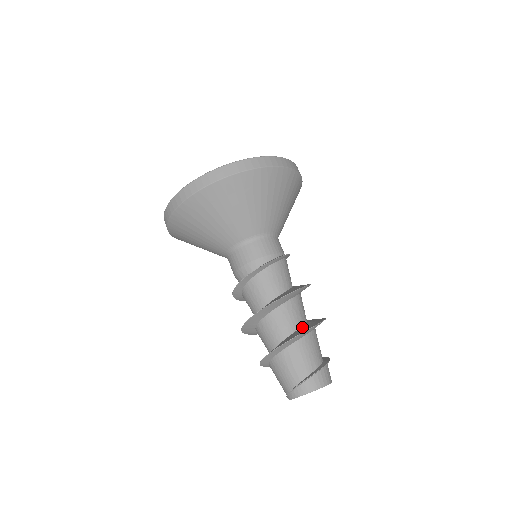
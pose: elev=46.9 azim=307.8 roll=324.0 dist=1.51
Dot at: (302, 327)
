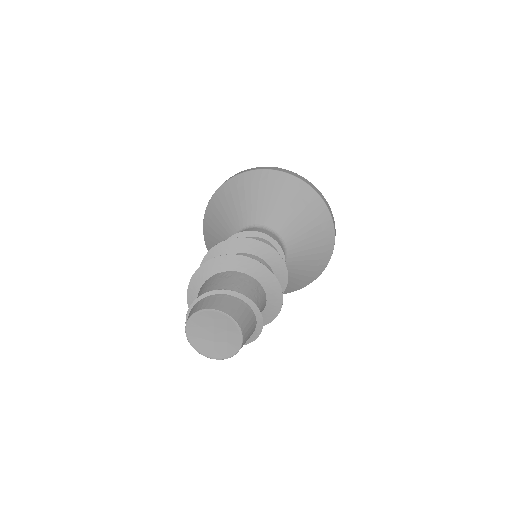
Dot at: occluded
